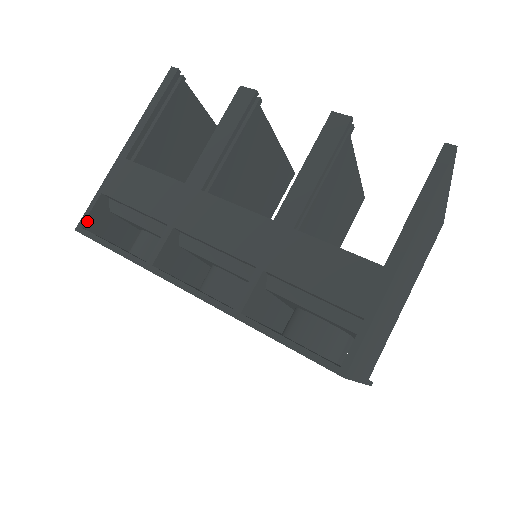
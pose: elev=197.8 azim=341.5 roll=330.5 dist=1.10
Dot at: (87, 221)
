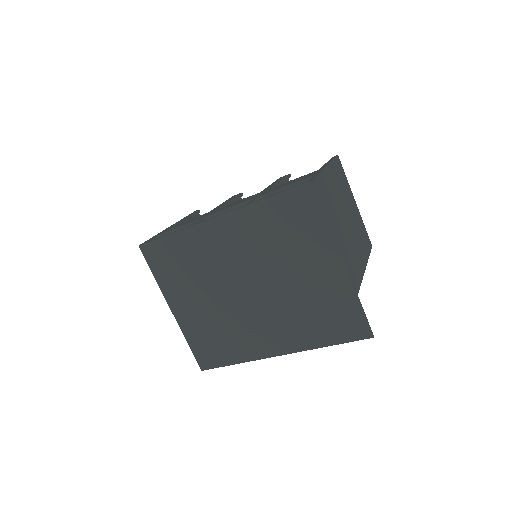
Dot at: occluded
